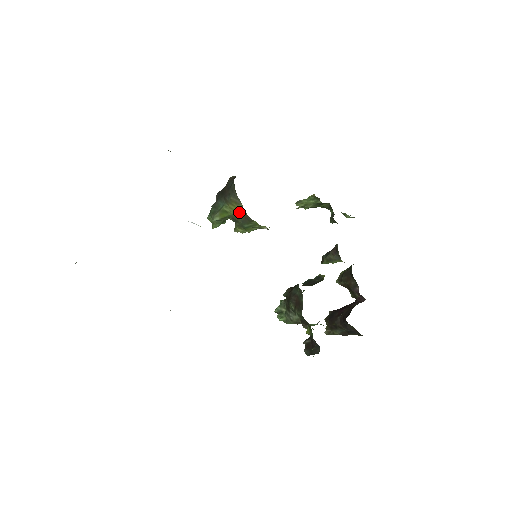
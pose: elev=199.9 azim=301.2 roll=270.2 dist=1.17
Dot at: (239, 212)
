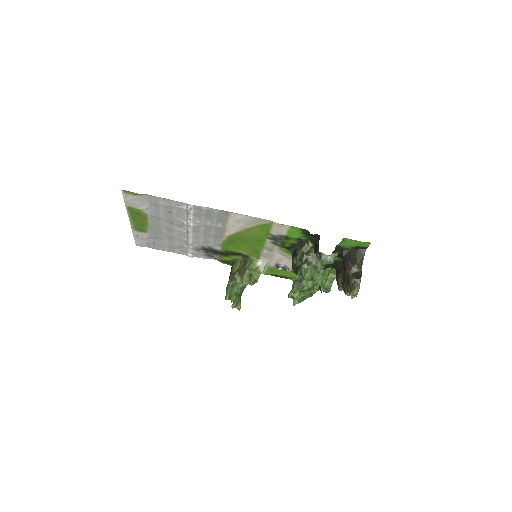
Dot at: (240, 265)
